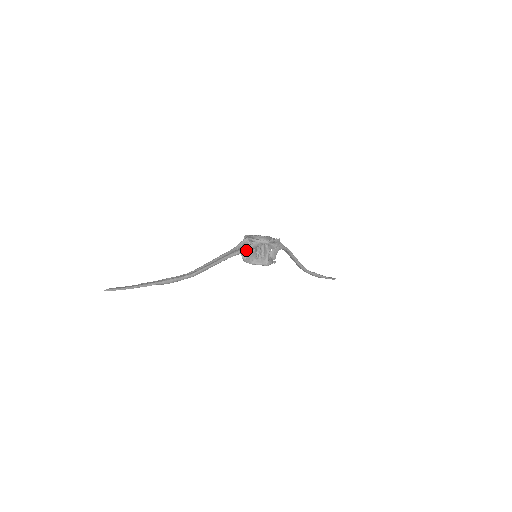
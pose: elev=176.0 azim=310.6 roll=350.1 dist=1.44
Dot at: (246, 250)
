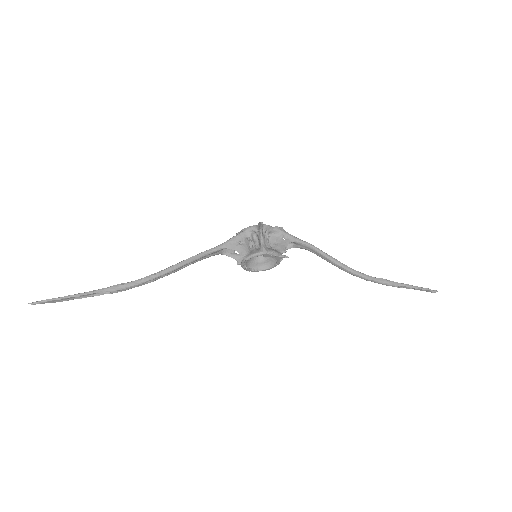
Dot at: (229, 243)
